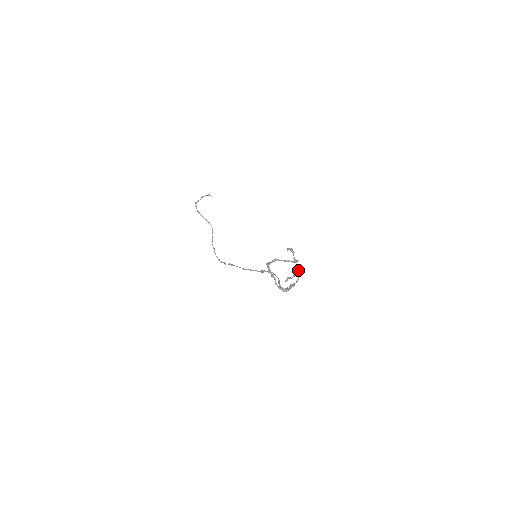
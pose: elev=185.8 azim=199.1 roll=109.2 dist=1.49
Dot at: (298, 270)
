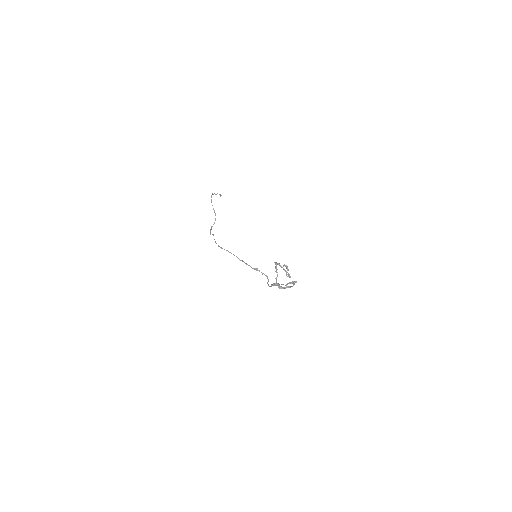
Dot at: (289, 282)
